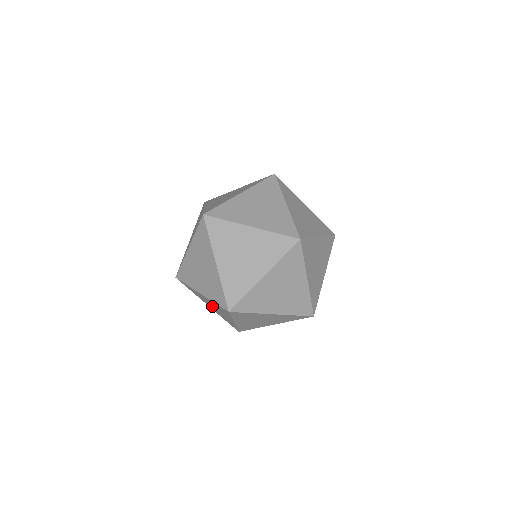
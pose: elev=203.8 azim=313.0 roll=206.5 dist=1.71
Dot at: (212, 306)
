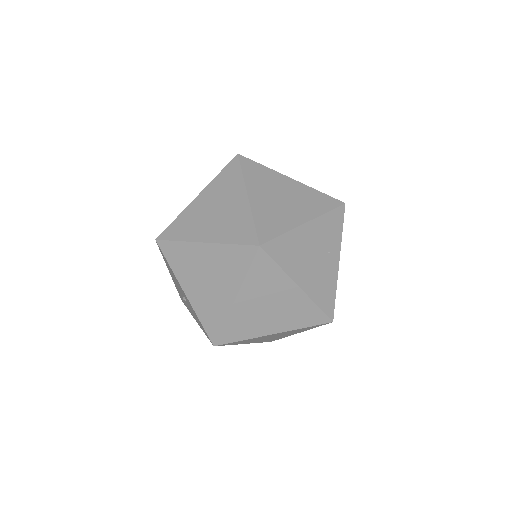
Dot at: (184, 299)
